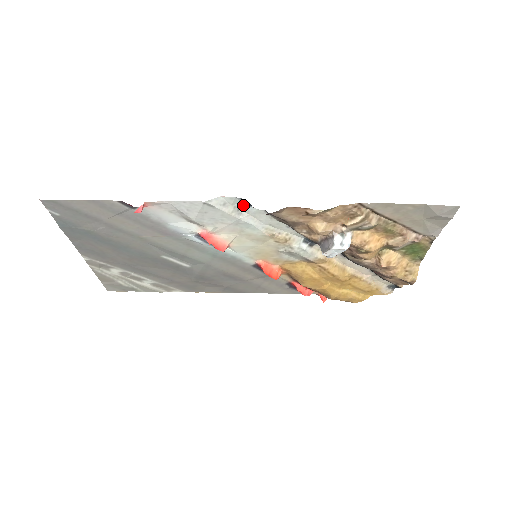
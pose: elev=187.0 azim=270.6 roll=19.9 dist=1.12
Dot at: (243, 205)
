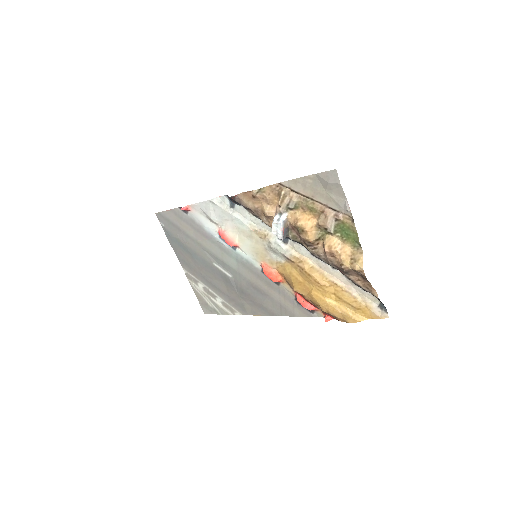
Dot at: (232, 204)
